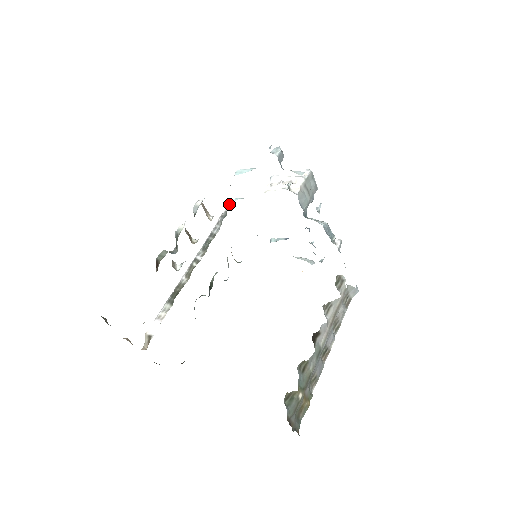
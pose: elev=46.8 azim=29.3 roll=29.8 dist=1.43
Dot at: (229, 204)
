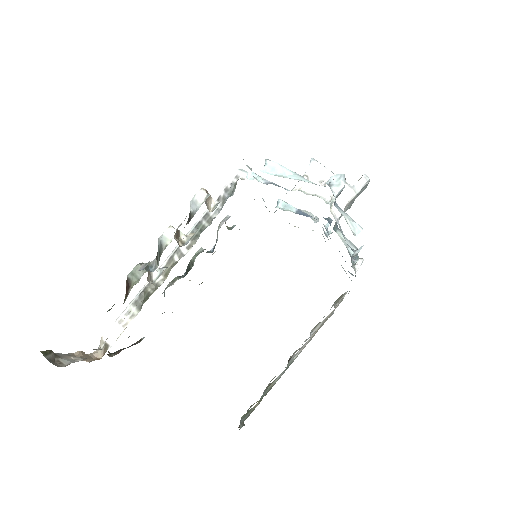
Dot at: (241, 170)
